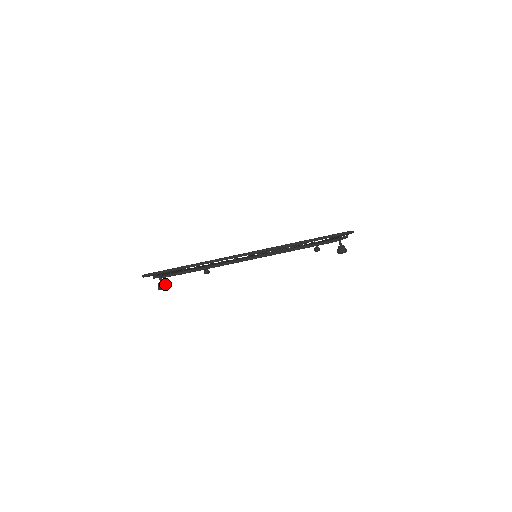
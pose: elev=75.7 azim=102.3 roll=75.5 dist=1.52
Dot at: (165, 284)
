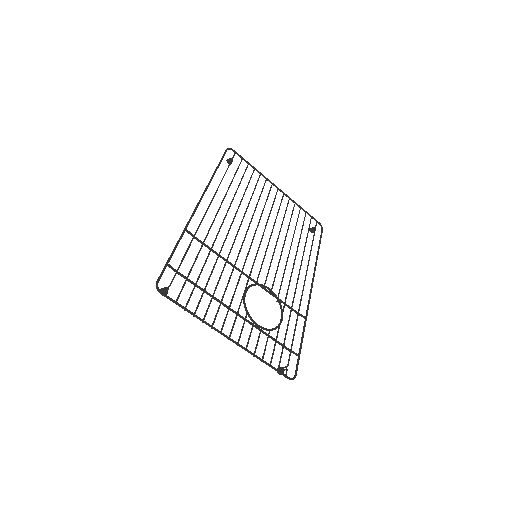
Dot at: occluded
